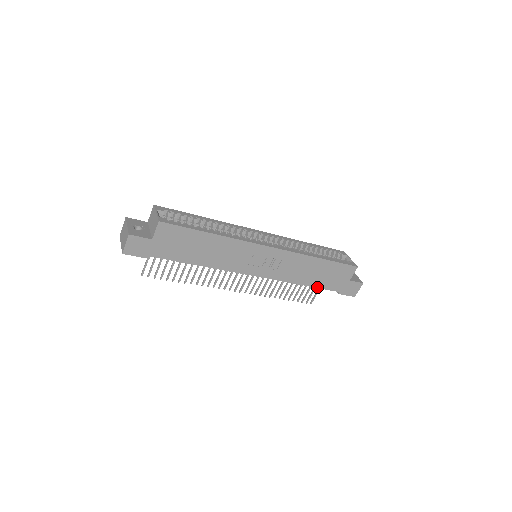
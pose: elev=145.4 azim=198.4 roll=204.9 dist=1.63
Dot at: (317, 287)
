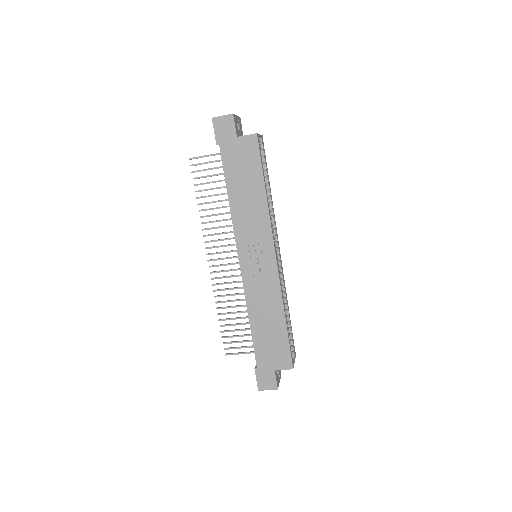
Dot at: (253, 337)
